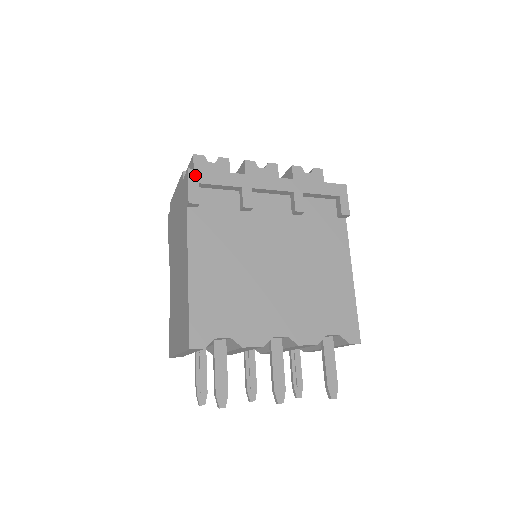
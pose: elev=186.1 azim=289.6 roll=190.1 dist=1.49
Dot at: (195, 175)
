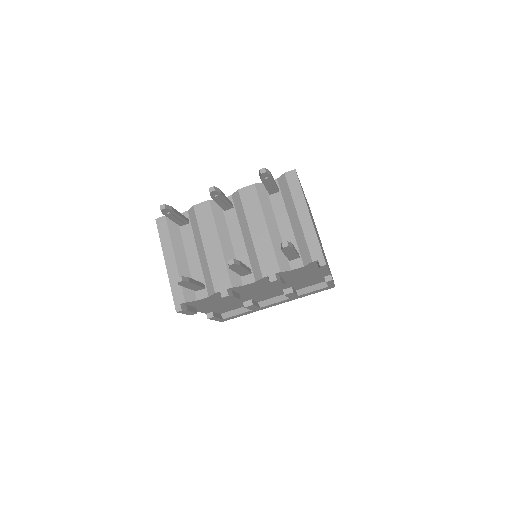
Dot at: occluded
